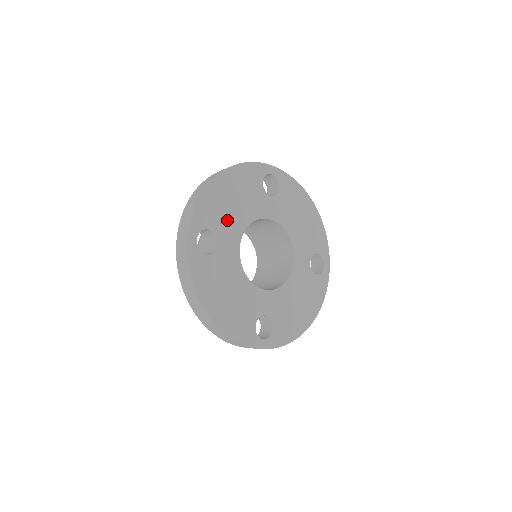
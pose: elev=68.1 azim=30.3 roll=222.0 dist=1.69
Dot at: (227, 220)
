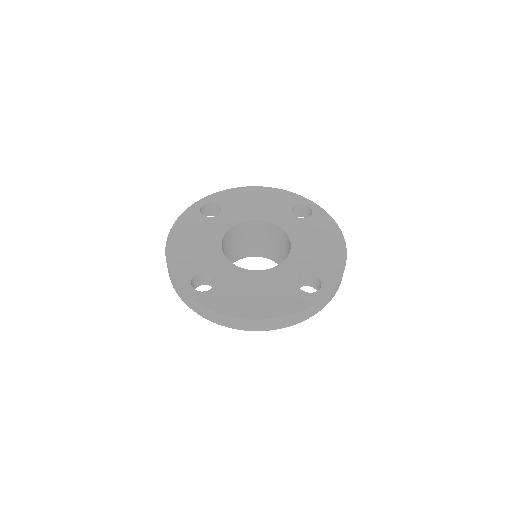
Dot at: (202, 258)
